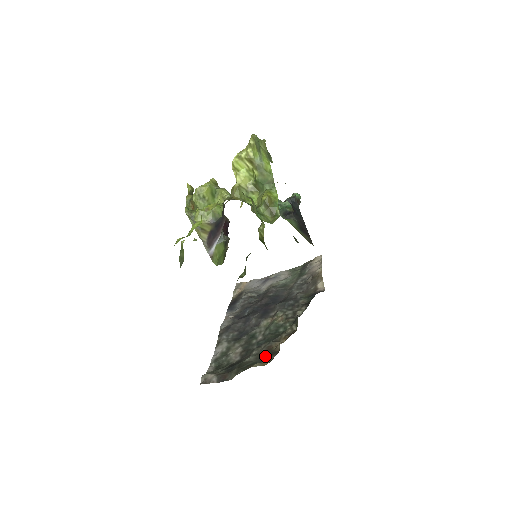
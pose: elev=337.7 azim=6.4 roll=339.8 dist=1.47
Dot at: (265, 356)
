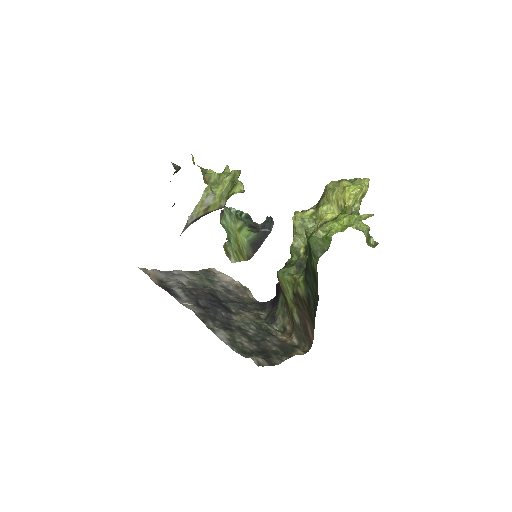
Dot at: (287, 348)
